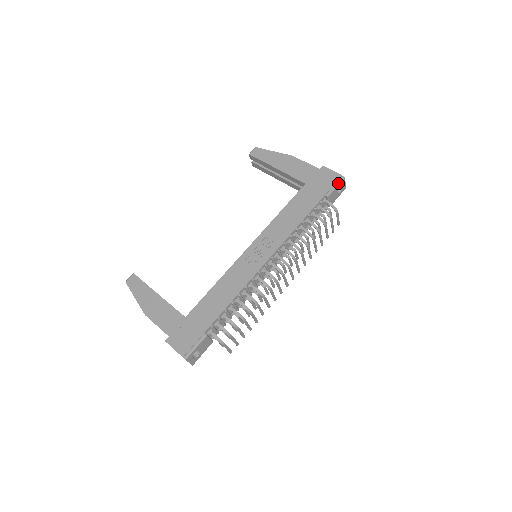
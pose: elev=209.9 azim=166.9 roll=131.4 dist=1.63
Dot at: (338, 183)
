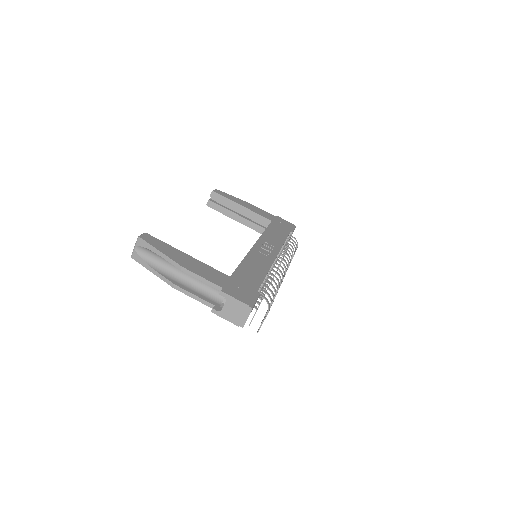
Dot at: (294, 228)
